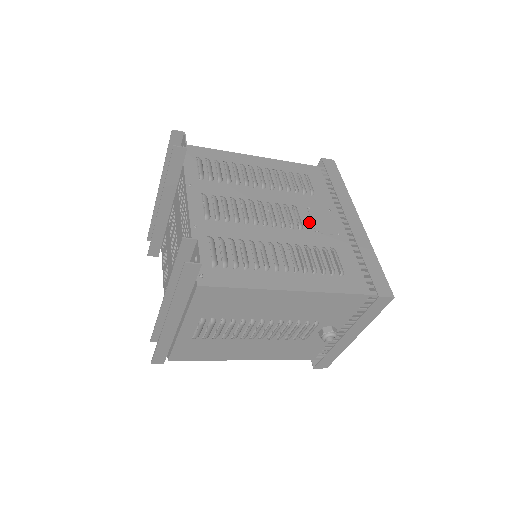
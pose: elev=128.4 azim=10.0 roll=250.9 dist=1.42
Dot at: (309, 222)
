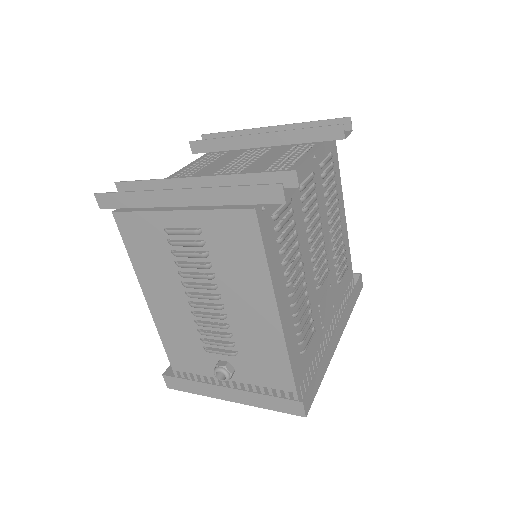
Dot at: (323, 293)
